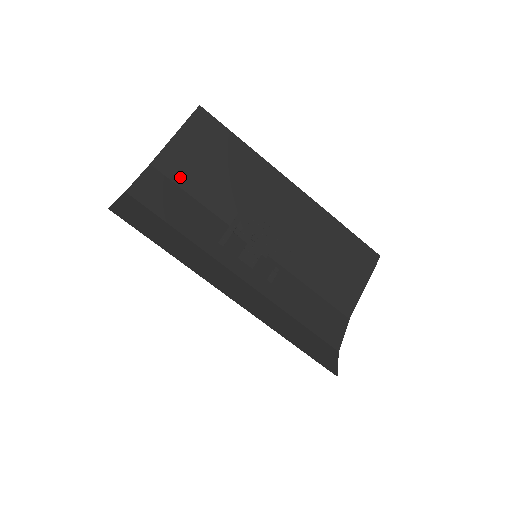
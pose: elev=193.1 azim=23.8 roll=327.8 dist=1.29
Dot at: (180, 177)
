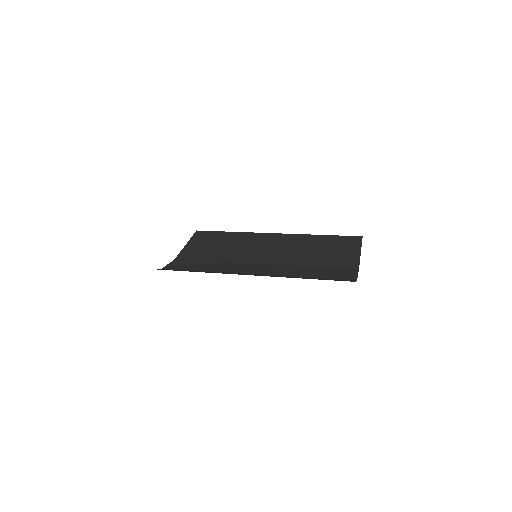
Dot at: (196, 257)
